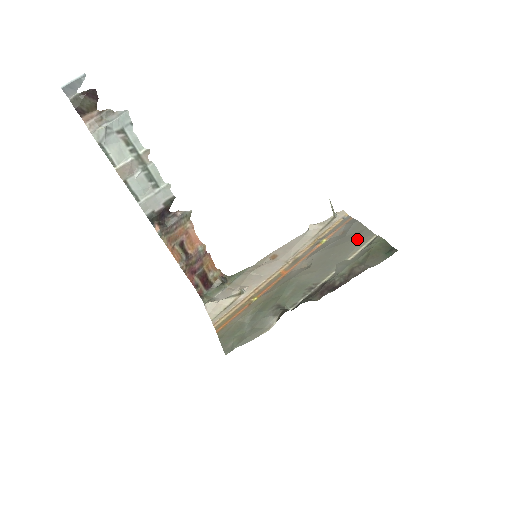
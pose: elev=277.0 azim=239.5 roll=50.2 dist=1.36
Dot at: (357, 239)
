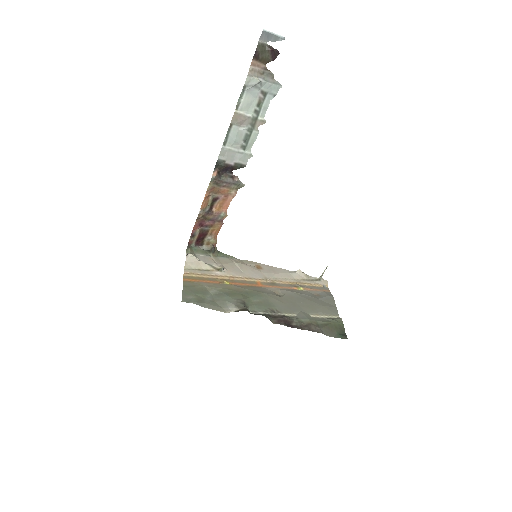
Dot at: (325, 308)
